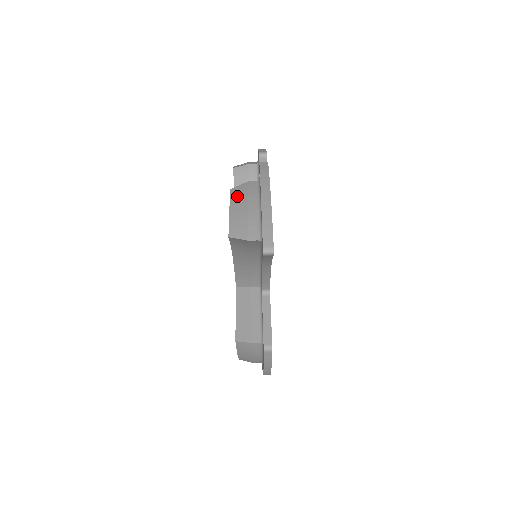
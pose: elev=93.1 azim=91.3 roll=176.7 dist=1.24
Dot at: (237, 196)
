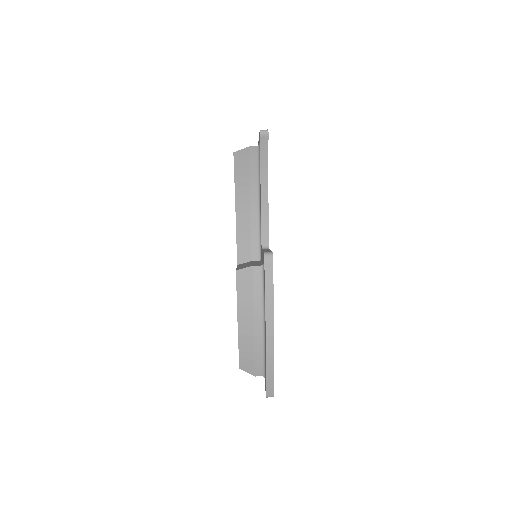
Dot at: occluded
